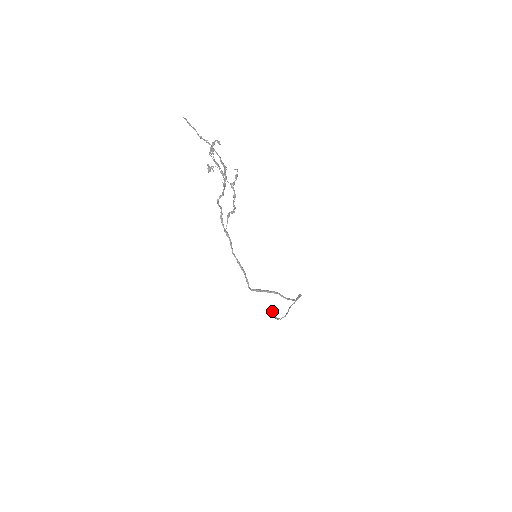
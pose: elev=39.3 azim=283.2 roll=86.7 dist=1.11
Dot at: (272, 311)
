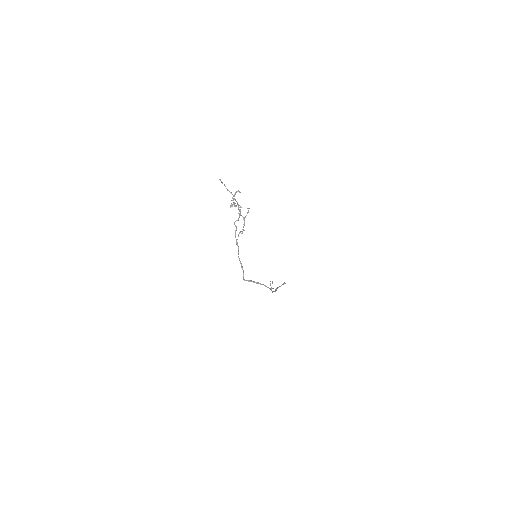
Dot at: (270, 283)
